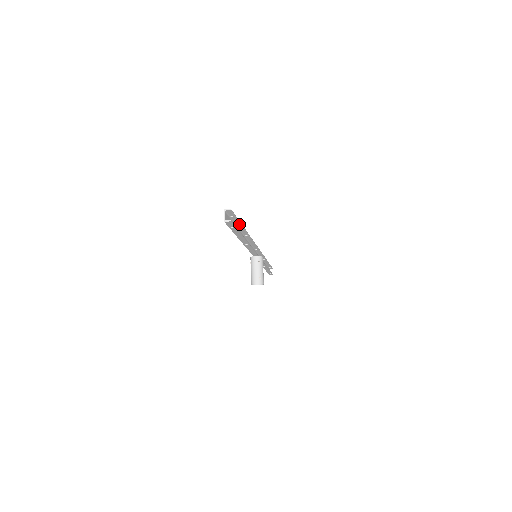
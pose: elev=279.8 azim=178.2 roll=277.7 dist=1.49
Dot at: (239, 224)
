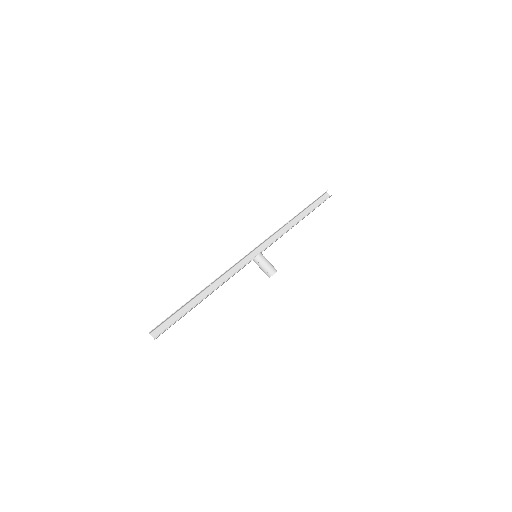
Dot at: (182, 307)
